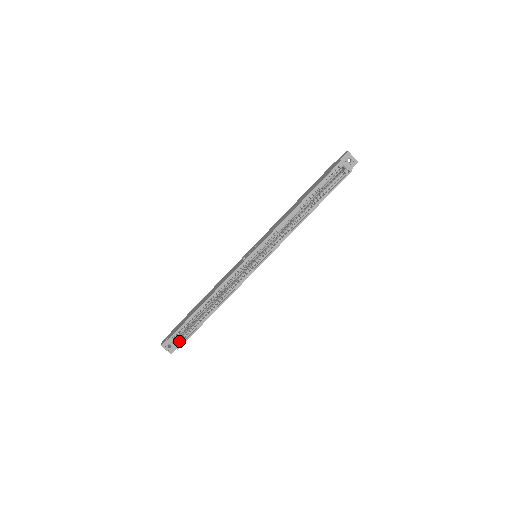
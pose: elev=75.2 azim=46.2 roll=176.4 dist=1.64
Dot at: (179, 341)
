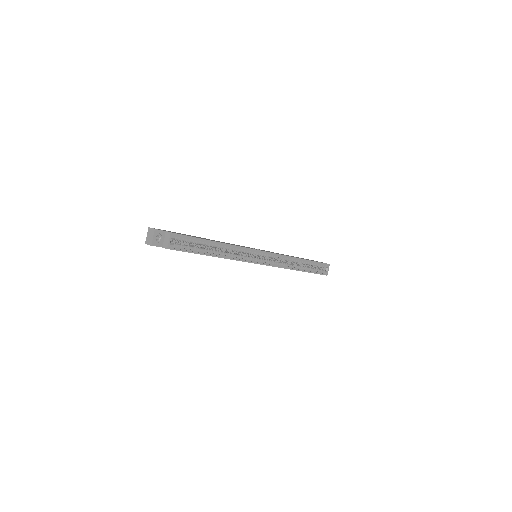
Dot at: (173, 244)
